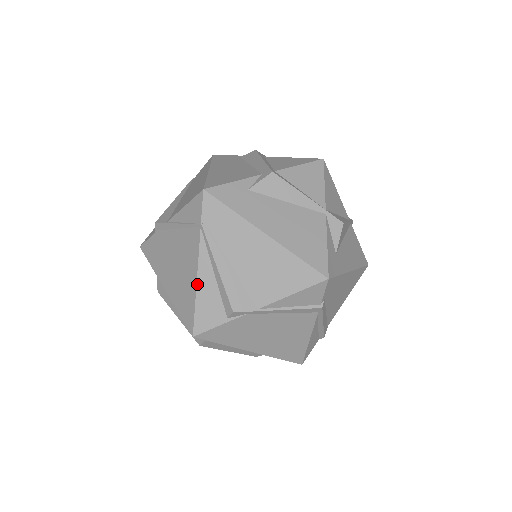
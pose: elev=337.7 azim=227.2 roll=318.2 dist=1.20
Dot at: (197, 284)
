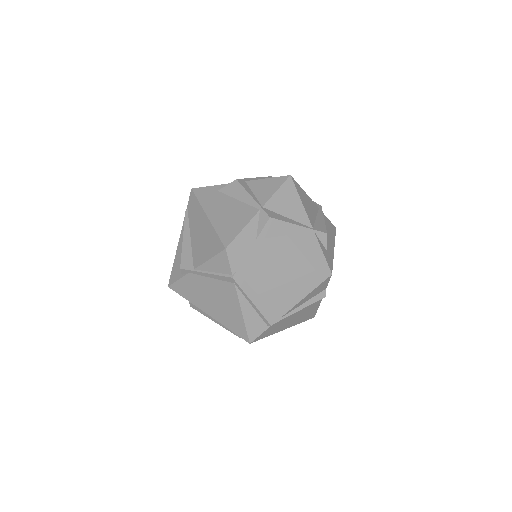
Dot at: (177, 250)
